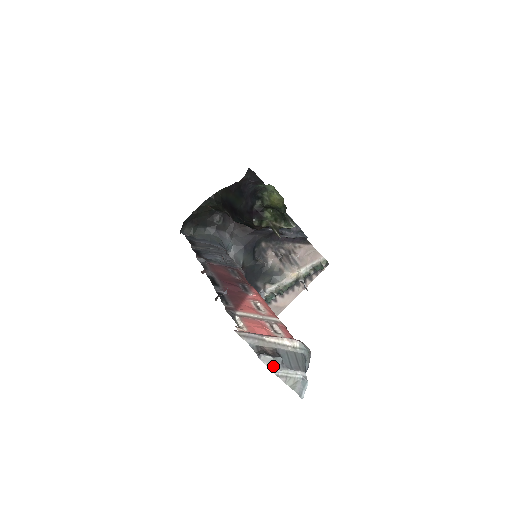
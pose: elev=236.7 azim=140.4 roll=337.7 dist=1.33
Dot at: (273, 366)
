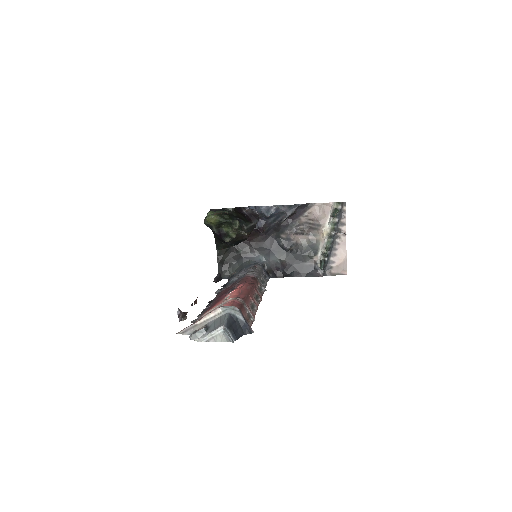
Dot at: (200, 338)
